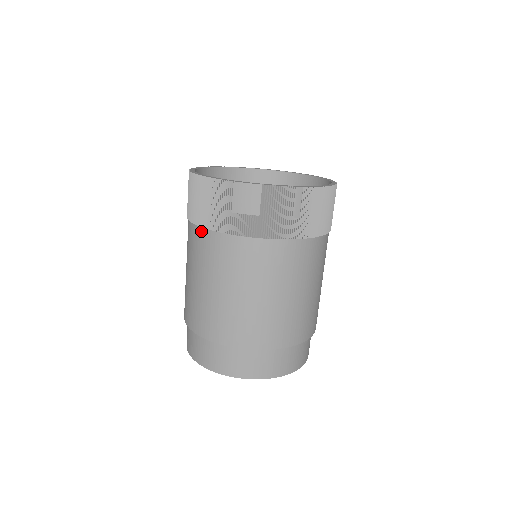
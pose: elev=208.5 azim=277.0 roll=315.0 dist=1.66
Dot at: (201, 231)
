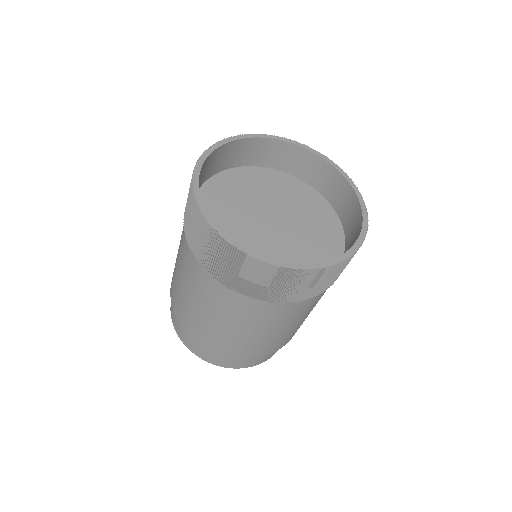
Dot at: (199, 265)
